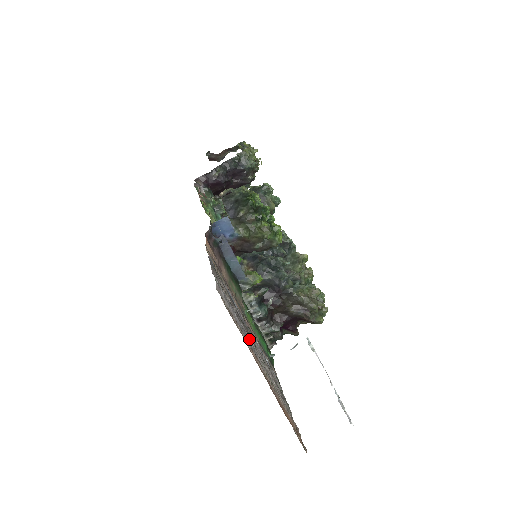
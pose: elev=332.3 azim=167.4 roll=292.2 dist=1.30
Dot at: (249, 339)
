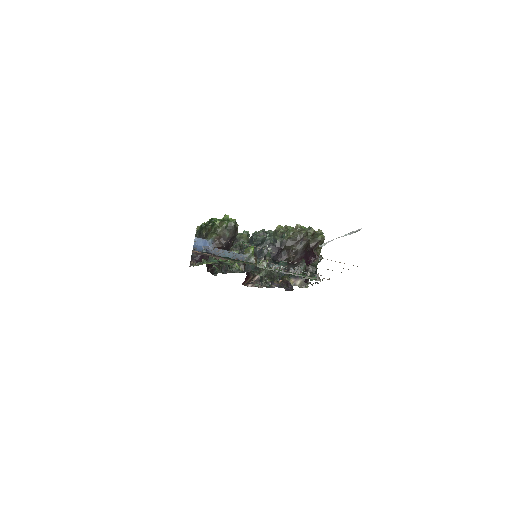
Dot at: (253, 254)
